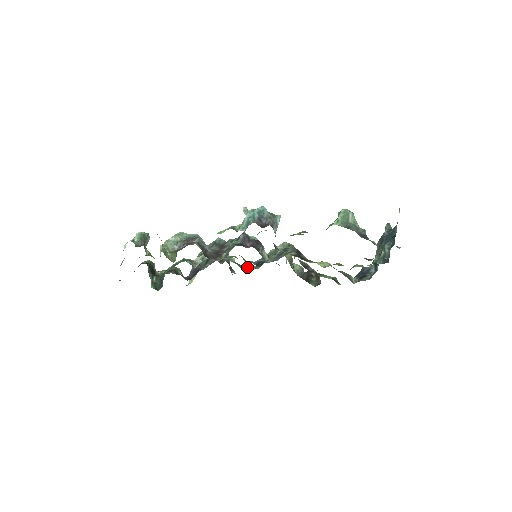
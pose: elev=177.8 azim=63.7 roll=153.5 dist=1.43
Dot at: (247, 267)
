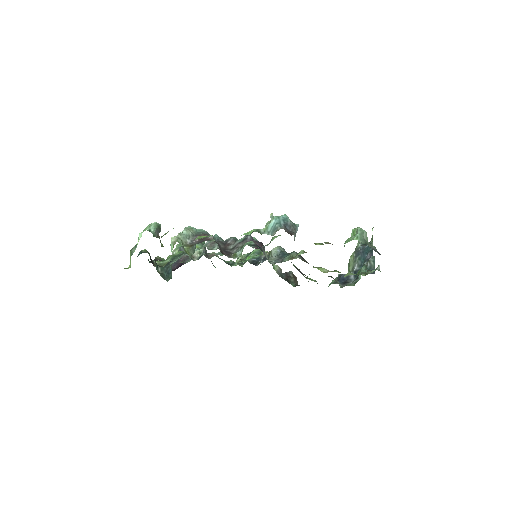
Dot at: (233, 264)
